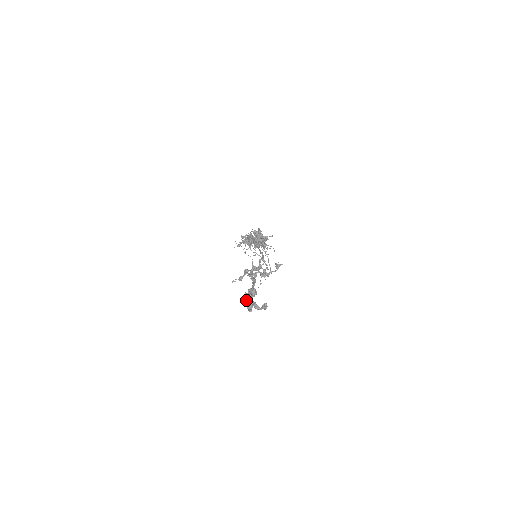
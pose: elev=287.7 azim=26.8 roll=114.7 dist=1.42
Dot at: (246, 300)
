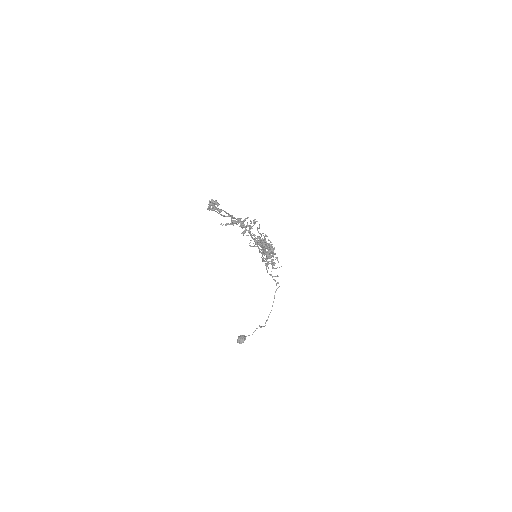
Dot at: (212, 201)
